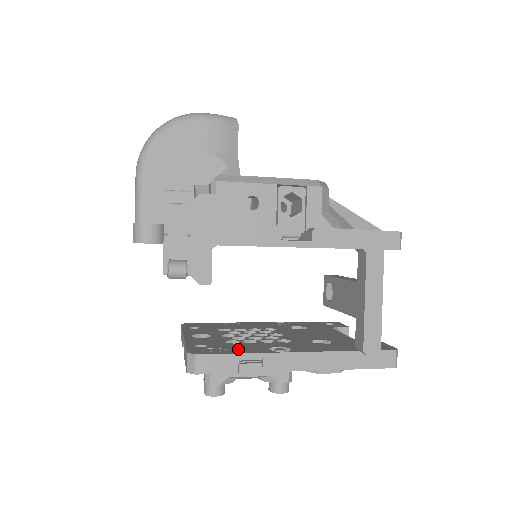
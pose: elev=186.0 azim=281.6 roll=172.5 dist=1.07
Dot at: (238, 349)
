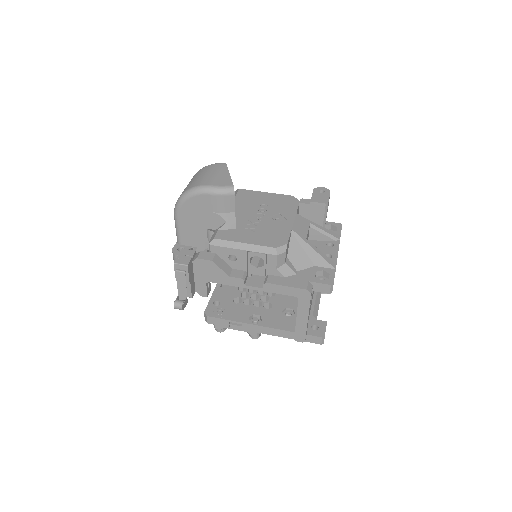
Dot at: (233, 314)
